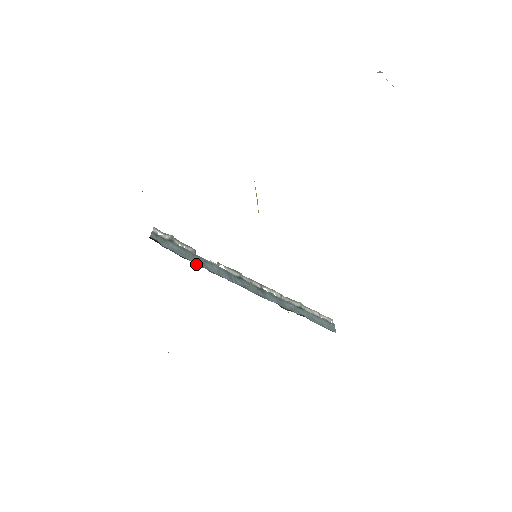
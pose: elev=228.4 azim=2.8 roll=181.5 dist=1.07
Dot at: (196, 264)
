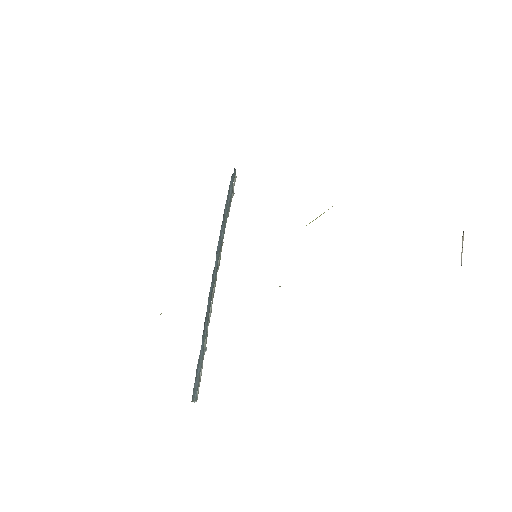
Dot at: (224, 211)
